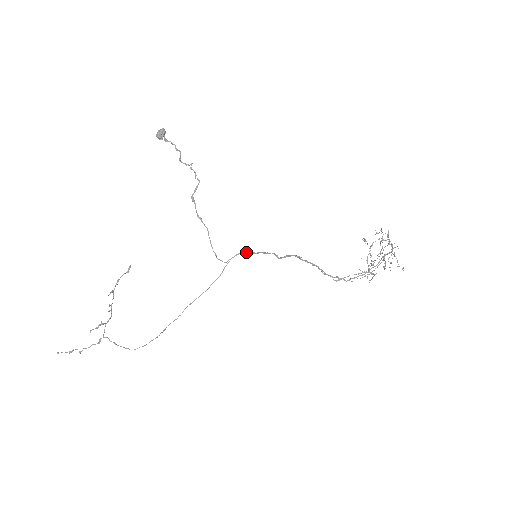
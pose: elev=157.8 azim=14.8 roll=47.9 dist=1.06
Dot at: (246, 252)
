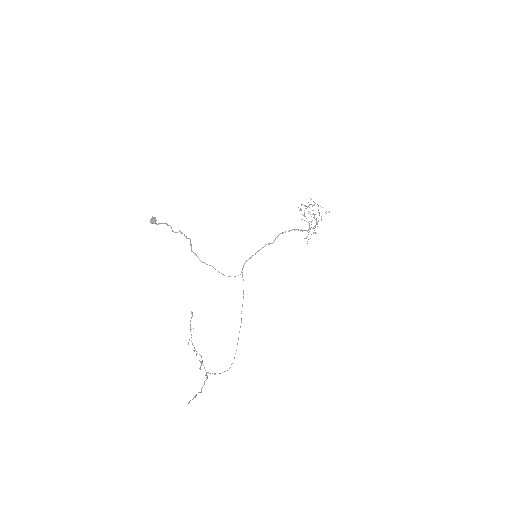
Dot at: (248, 259)
